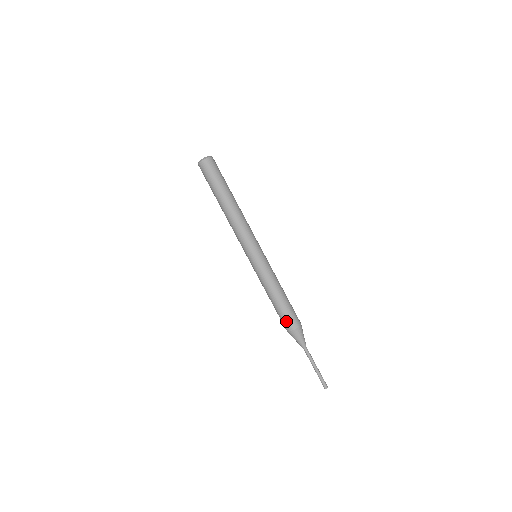
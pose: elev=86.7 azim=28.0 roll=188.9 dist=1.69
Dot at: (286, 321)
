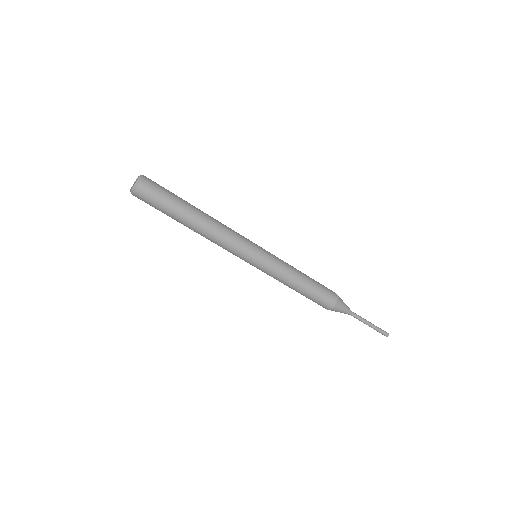
Dot at: (321, 303)
